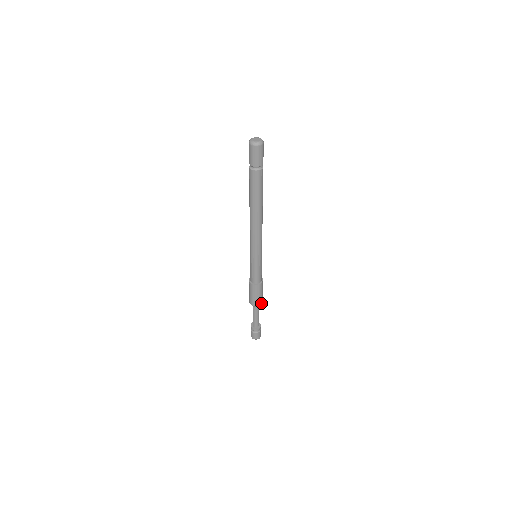
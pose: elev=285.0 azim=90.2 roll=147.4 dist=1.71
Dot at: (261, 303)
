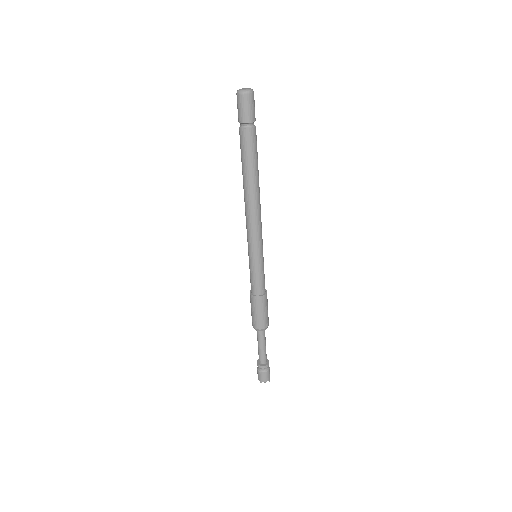
Dot at: (268, 325)
